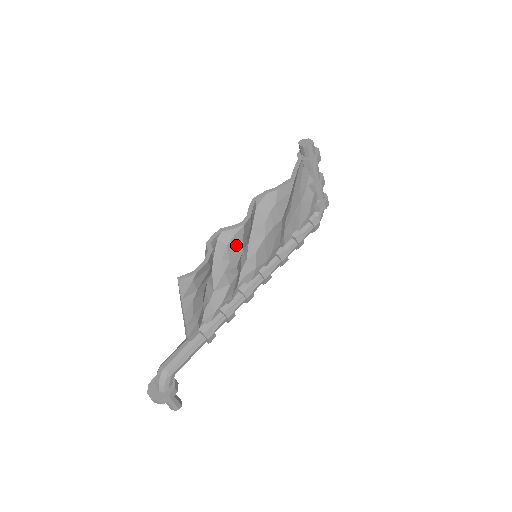
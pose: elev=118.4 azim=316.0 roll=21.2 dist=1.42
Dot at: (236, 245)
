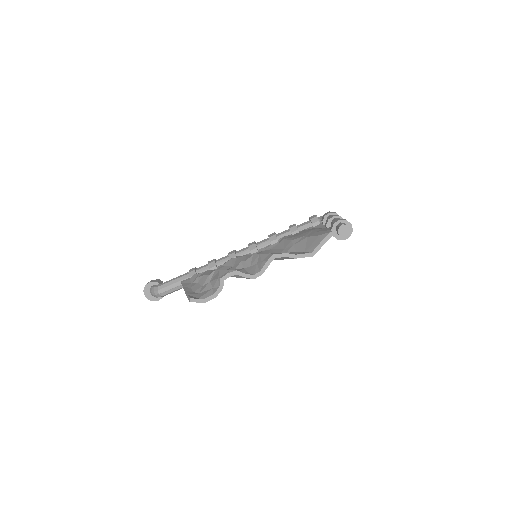
Dot at: occluded
